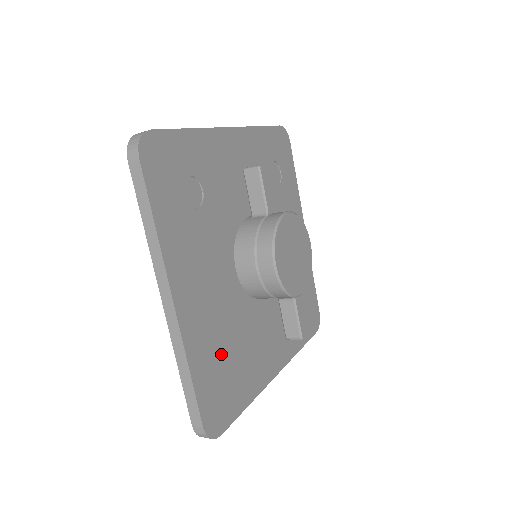
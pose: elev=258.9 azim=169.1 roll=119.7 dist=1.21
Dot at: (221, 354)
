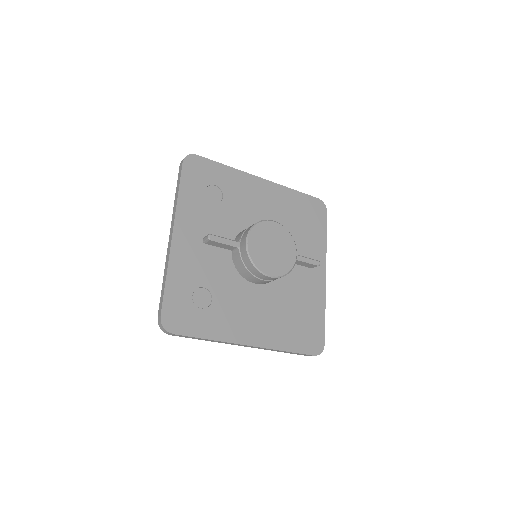
Dot at: (290, 322)
